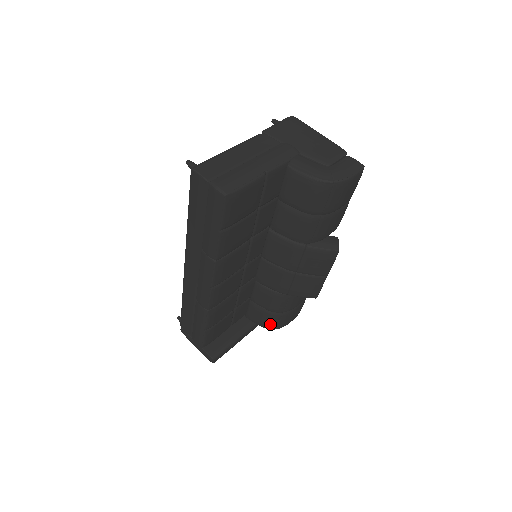
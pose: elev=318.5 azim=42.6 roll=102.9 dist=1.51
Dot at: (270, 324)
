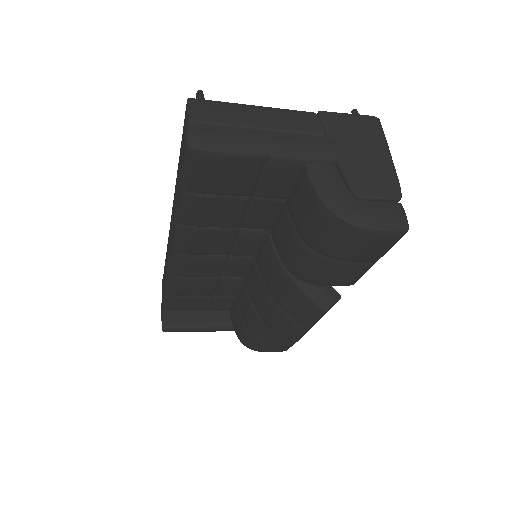
Dot at: (242, 338)
